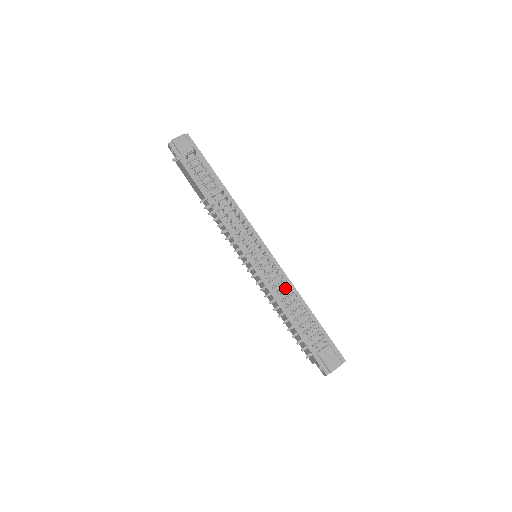
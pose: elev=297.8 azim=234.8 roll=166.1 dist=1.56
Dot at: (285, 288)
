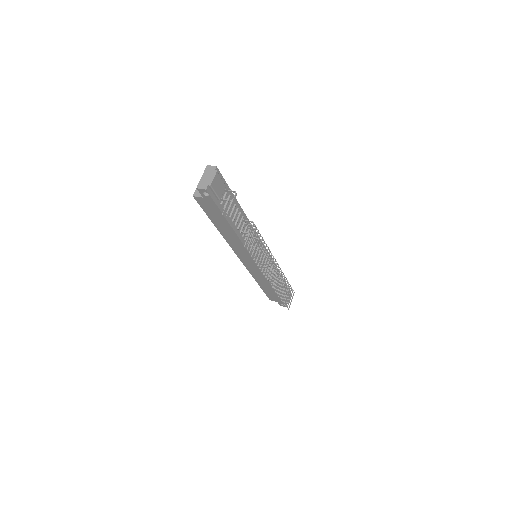
Dot at: occluded
